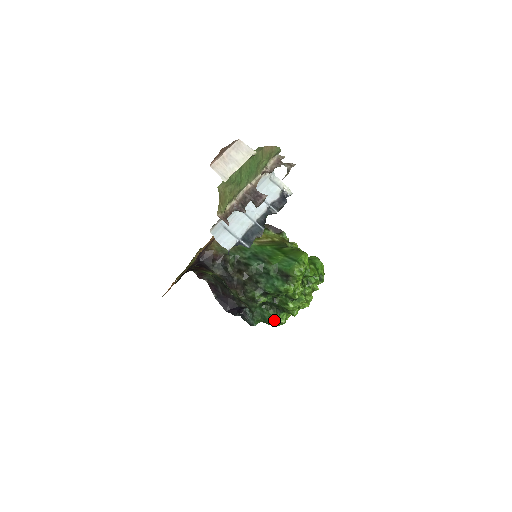
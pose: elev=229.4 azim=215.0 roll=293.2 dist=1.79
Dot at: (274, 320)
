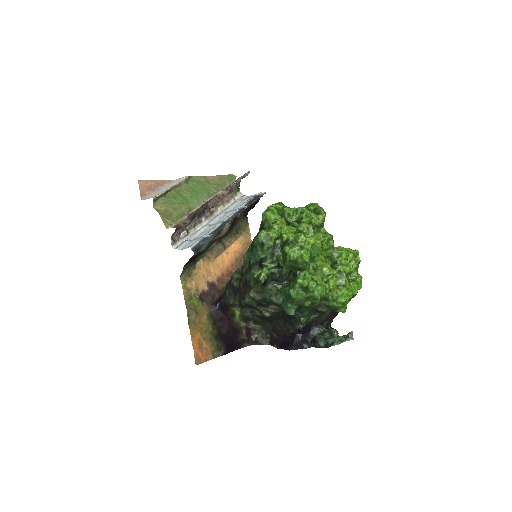
Dot at: (301, 291)
